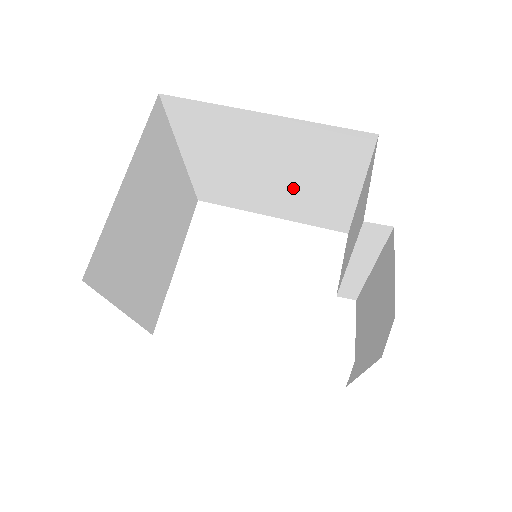
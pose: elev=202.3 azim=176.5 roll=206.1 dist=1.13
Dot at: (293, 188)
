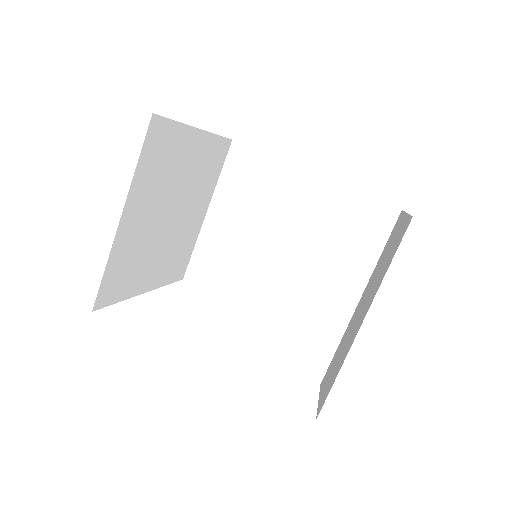
Dot at: (288, 265)
